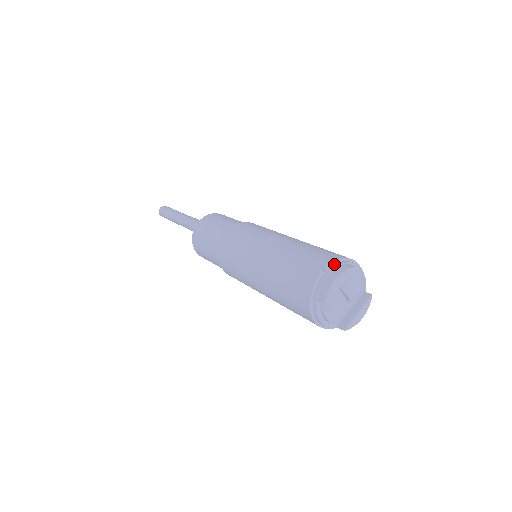
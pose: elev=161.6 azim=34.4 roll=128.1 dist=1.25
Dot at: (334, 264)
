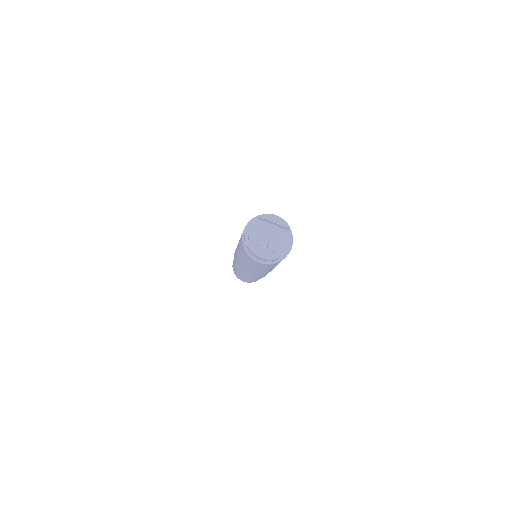
Dot at: occluded
